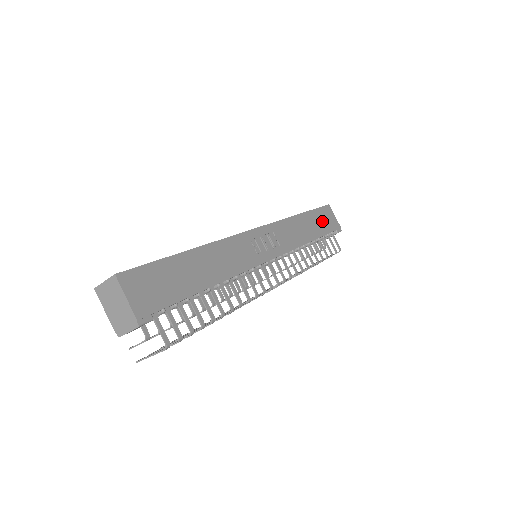
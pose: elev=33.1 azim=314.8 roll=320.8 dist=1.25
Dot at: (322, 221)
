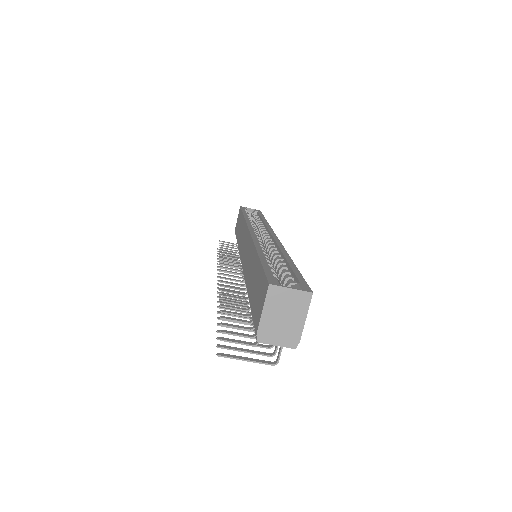
Dot at: occluded
